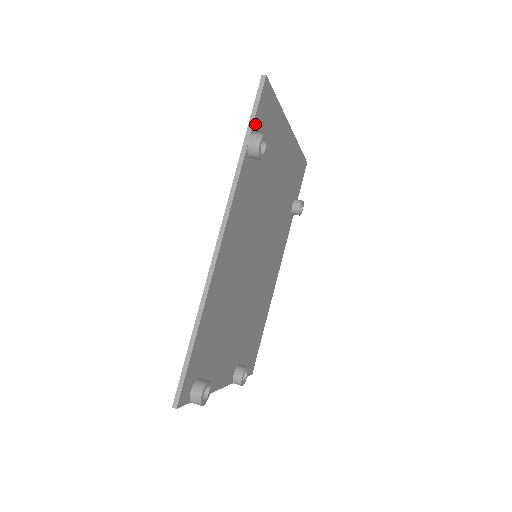
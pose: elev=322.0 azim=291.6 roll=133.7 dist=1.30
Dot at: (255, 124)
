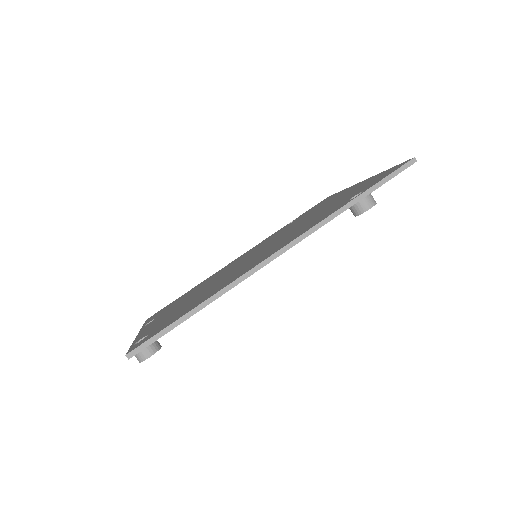
Dot at: (377, 188)
